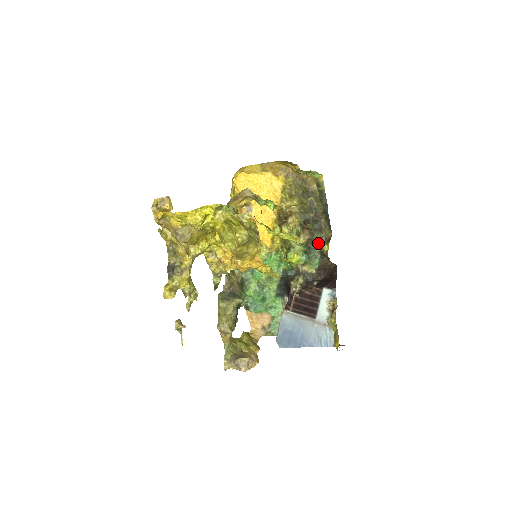
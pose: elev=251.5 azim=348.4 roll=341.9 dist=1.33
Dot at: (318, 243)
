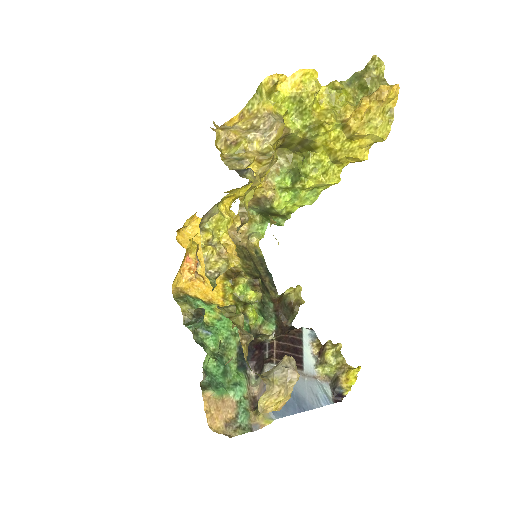
Dot at: (270, 302)
